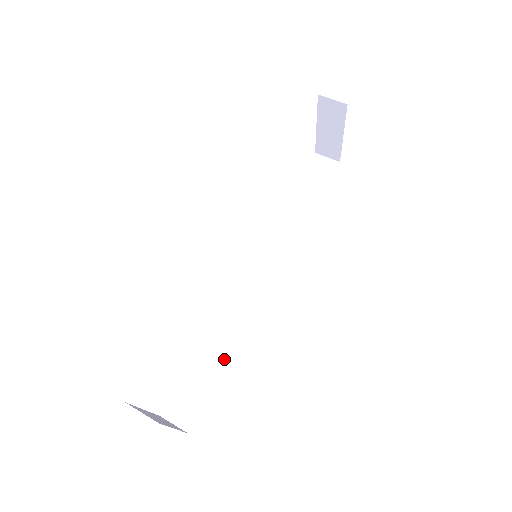
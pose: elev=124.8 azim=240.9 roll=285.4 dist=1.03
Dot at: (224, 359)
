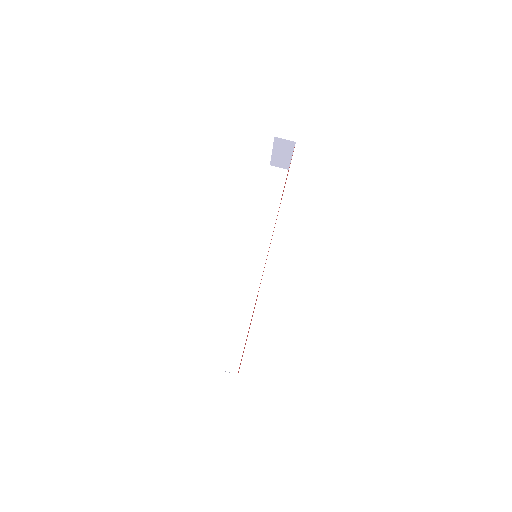
Dot at: (247, 324)
